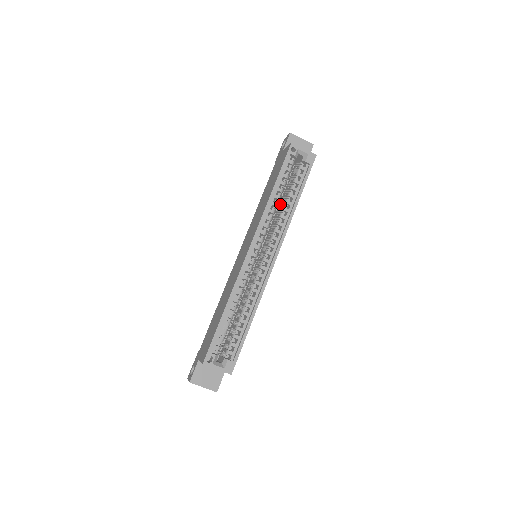
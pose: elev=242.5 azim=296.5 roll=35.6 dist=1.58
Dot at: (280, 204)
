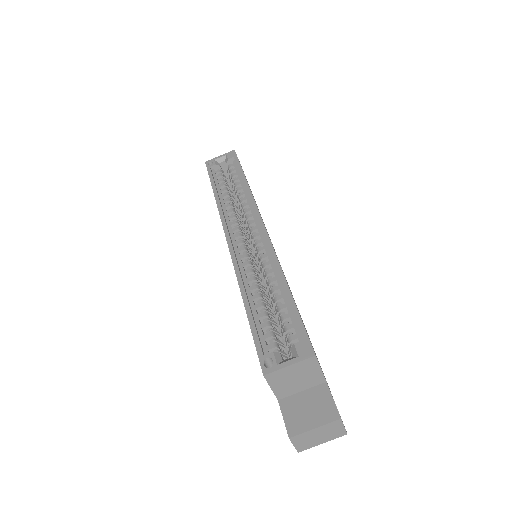
Dot at: occluded
